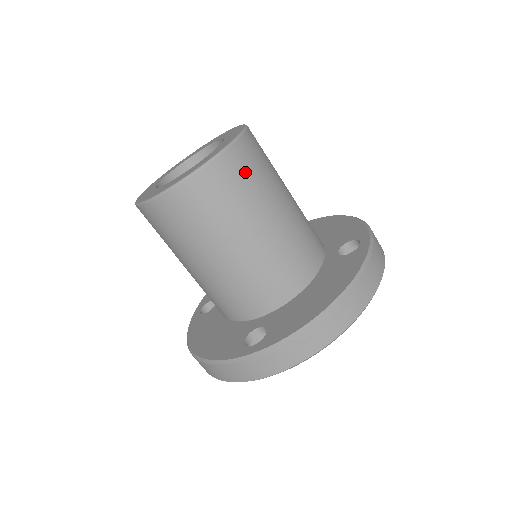
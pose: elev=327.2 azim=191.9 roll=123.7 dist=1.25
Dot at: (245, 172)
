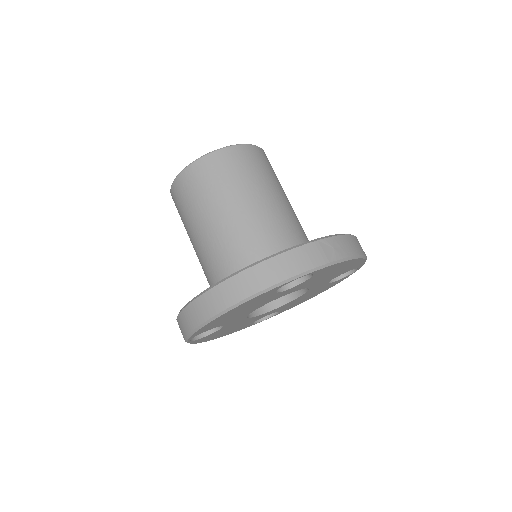
Dot at: (271, 167)
